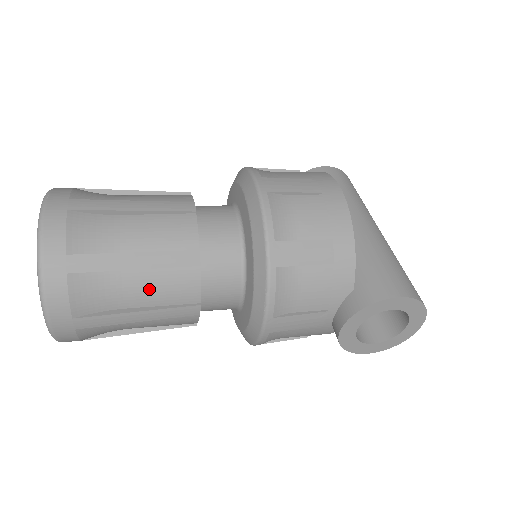
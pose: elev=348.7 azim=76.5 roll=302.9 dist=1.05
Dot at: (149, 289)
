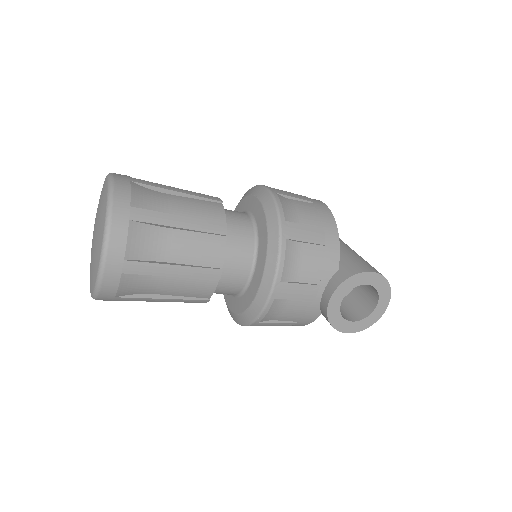
Dot at: (186, 248)
